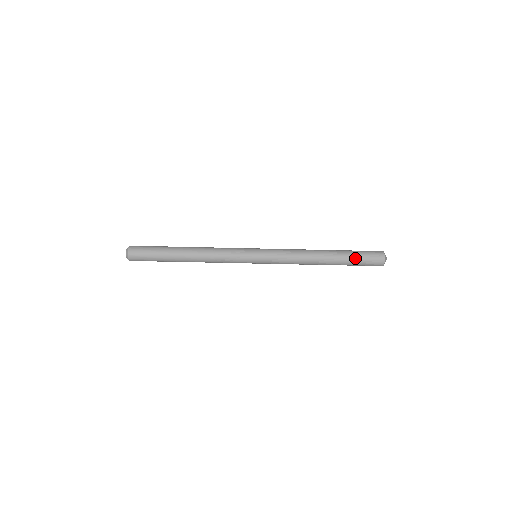
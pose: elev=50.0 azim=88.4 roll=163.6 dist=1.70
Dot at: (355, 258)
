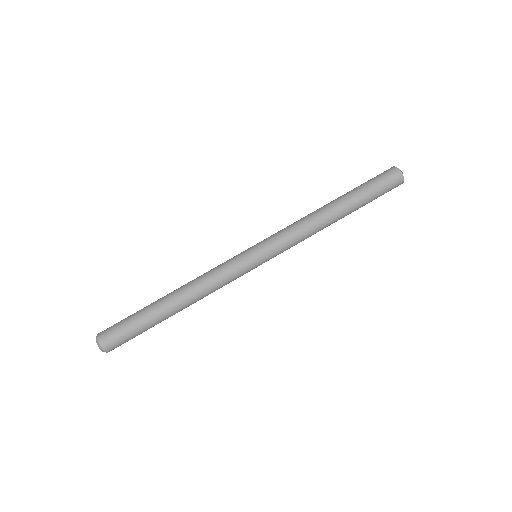
Dot at: (361, 185)
